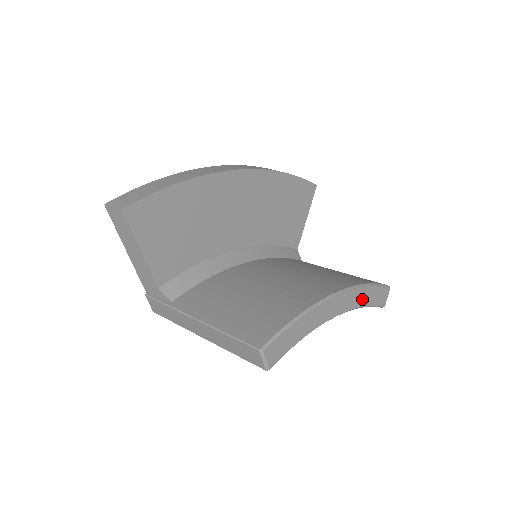
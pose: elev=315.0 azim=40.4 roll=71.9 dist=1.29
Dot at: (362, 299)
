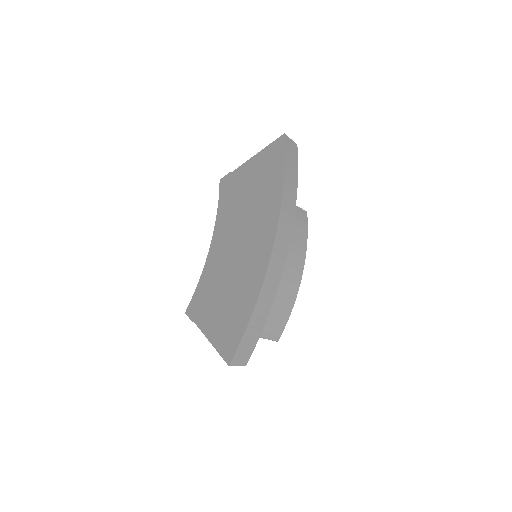
Dot at: occluded
